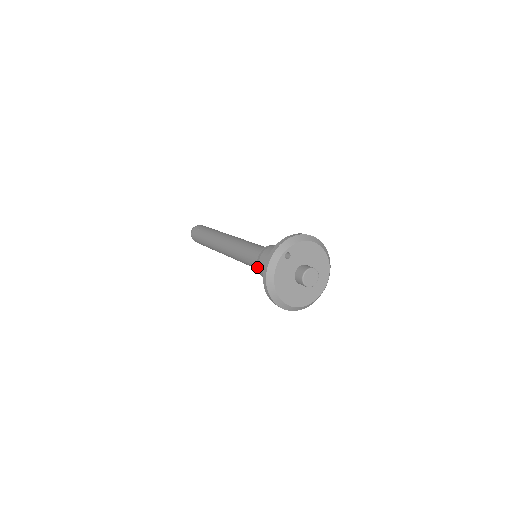
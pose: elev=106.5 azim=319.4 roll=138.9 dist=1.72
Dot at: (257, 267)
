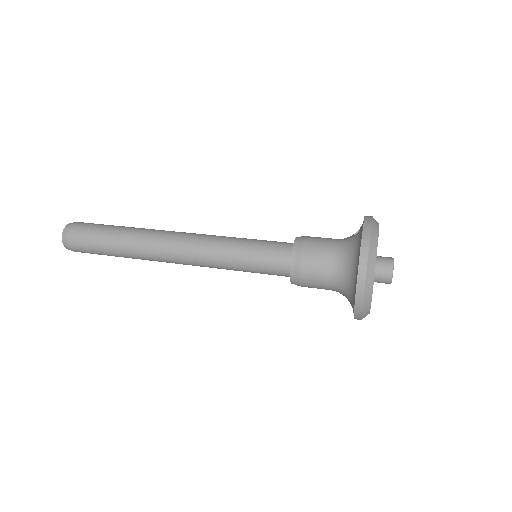
Dot at: (297, 254)
